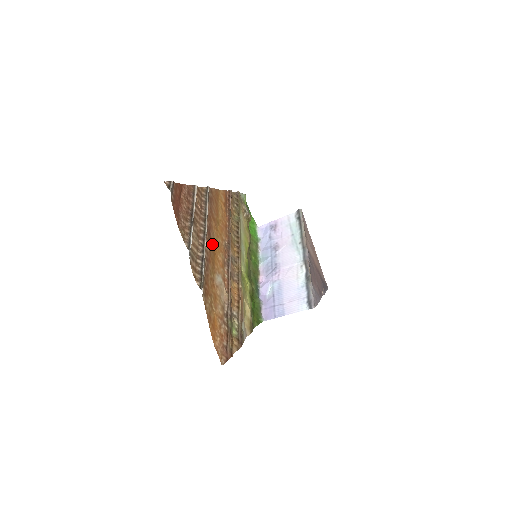
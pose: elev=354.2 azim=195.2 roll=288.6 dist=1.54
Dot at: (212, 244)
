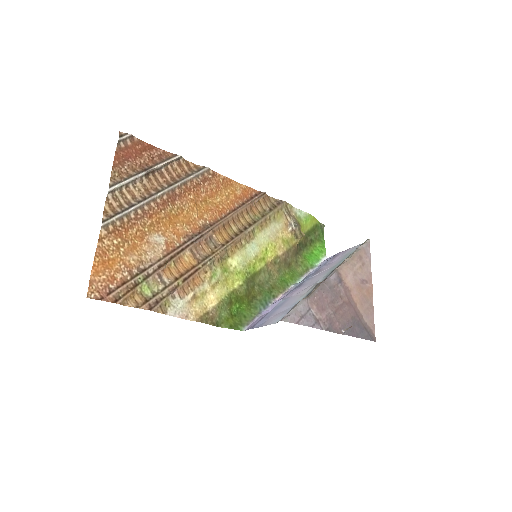
Dot at: (173, 210)
